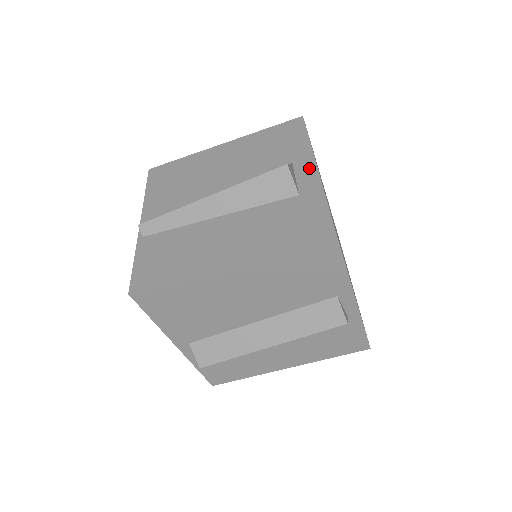
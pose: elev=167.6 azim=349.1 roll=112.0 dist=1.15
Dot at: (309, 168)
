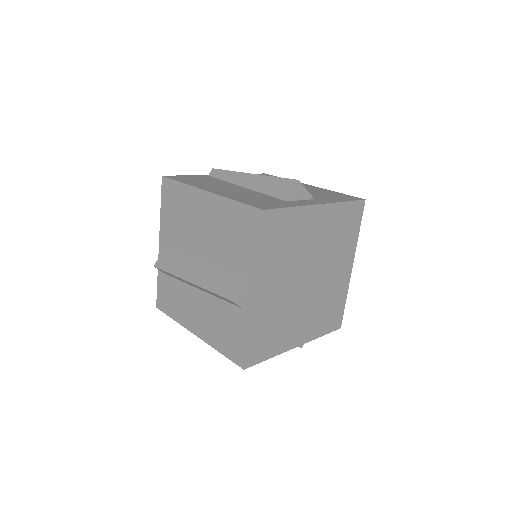
Dot at: (315, 202)
